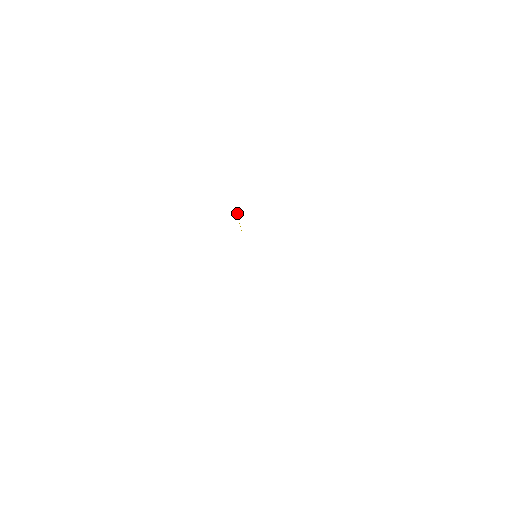
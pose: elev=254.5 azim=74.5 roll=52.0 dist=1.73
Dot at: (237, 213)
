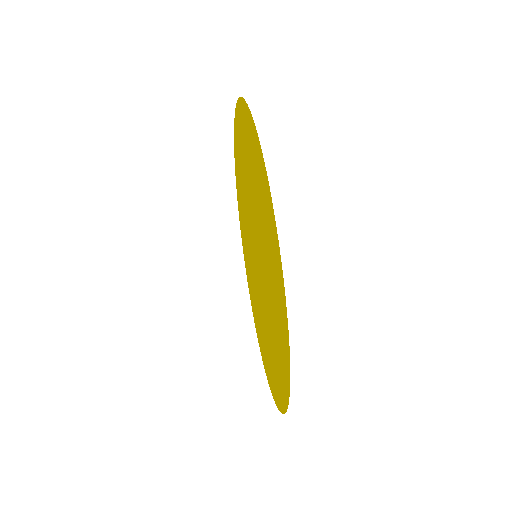
Dot at: (234, 123)
